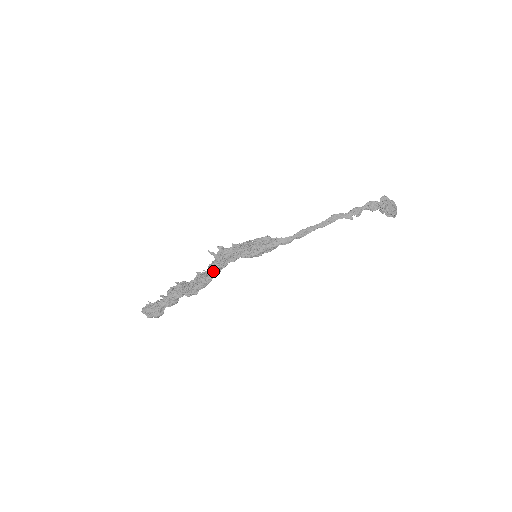
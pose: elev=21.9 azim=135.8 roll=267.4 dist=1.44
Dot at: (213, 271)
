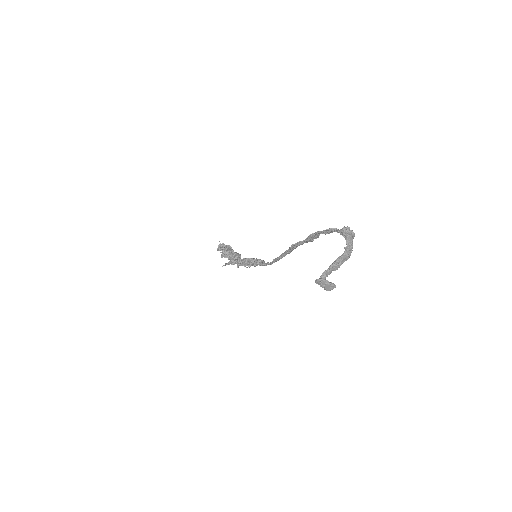
Dot at: occluded
